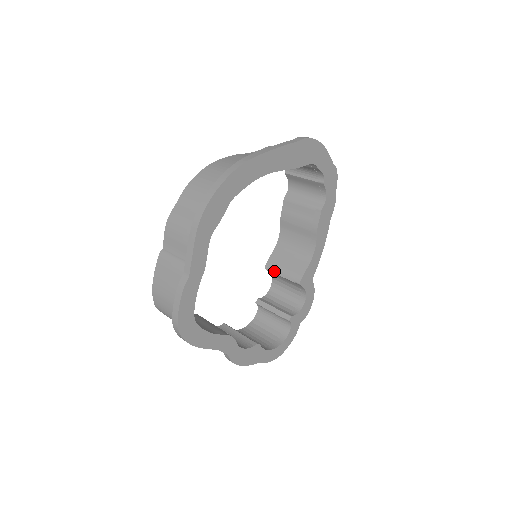
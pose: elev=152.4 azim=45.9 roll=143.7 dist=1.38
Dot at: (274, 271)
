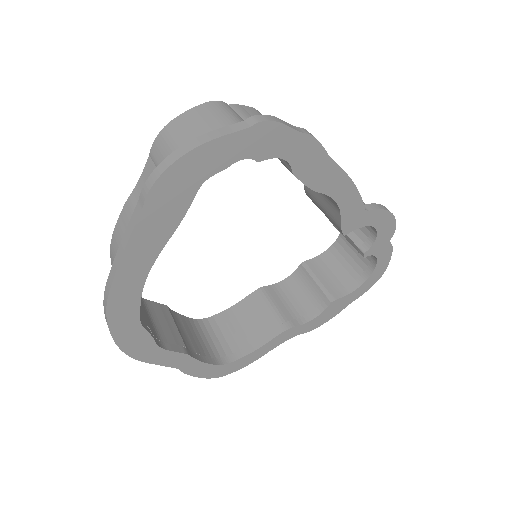
Dot at: occluded
